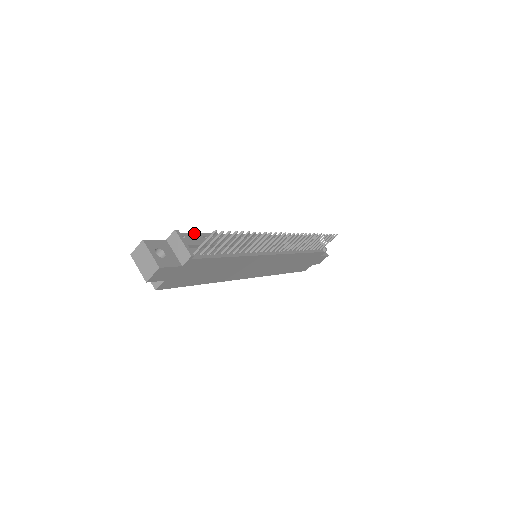
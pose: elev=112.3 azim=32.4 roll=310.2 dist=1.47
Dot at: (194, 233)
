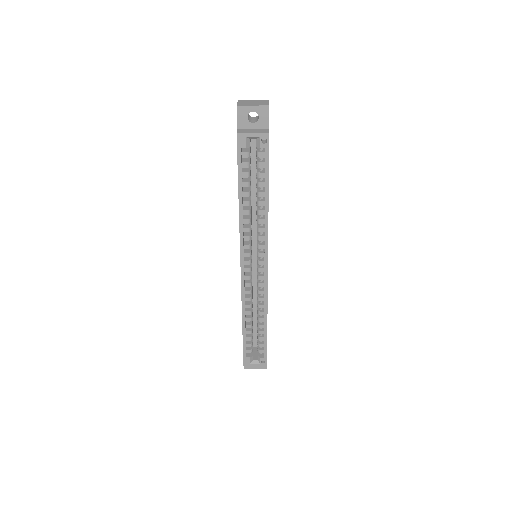
Dot at: occluded
